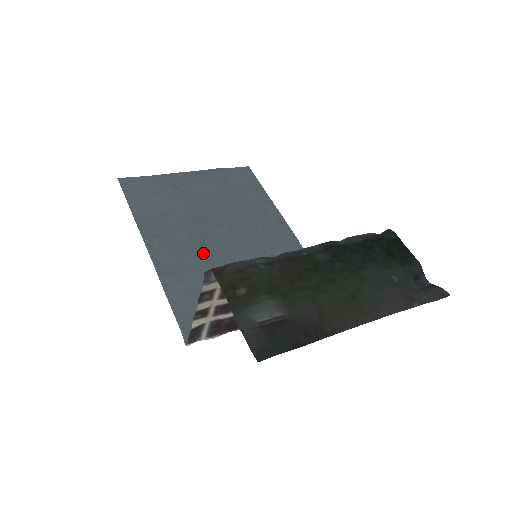
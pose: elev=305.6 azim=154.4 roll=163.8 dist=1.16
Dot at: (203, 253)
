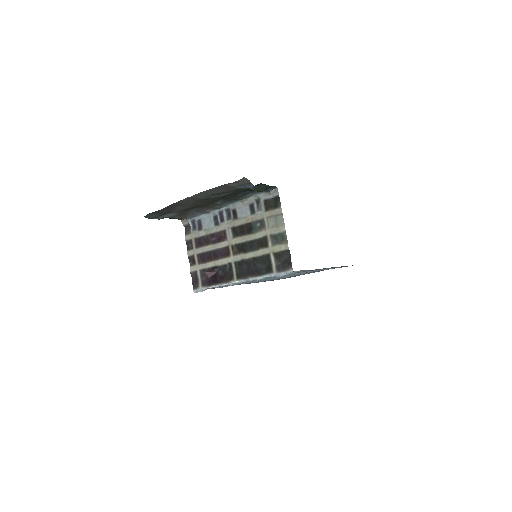
Dot at: occluded
